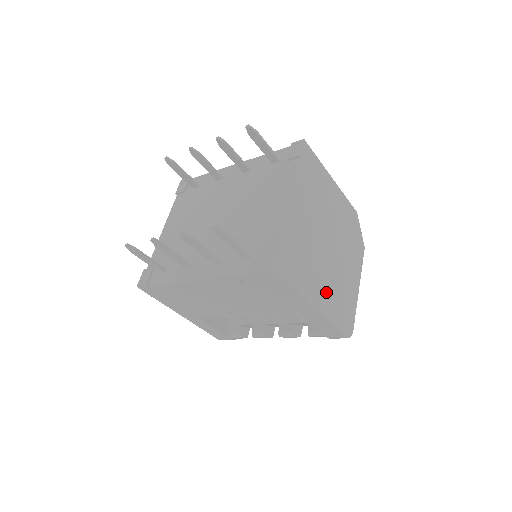
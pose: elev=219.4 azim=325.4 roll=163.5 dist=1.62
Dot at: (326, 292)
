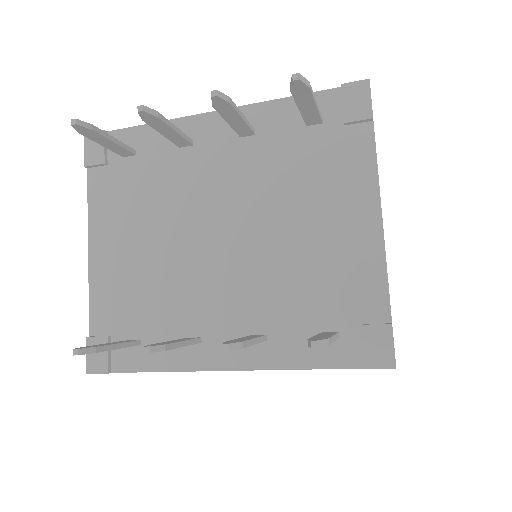
Dot at: occluded
